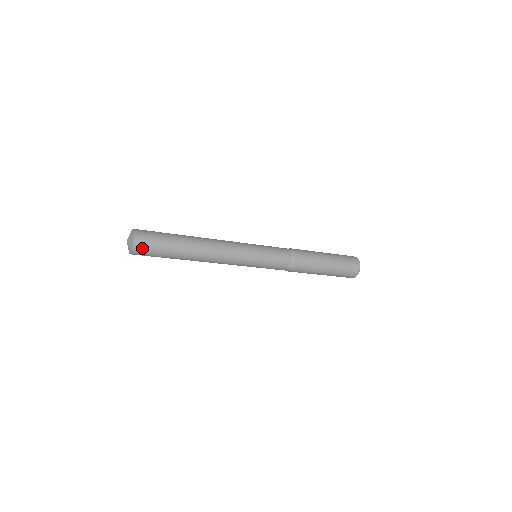
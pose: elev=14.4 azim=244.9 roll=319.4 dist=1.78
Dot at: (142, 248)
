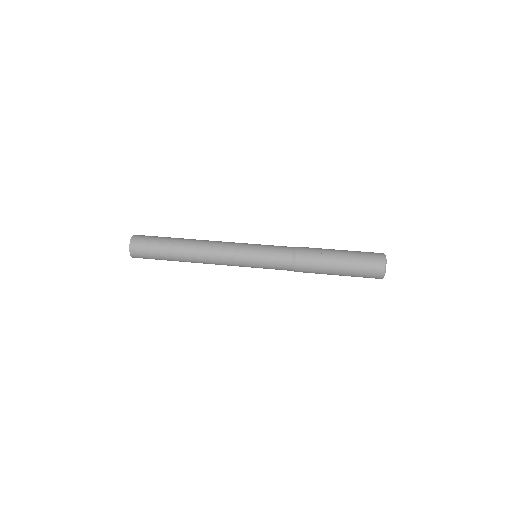
Dot at: (139, 257)
